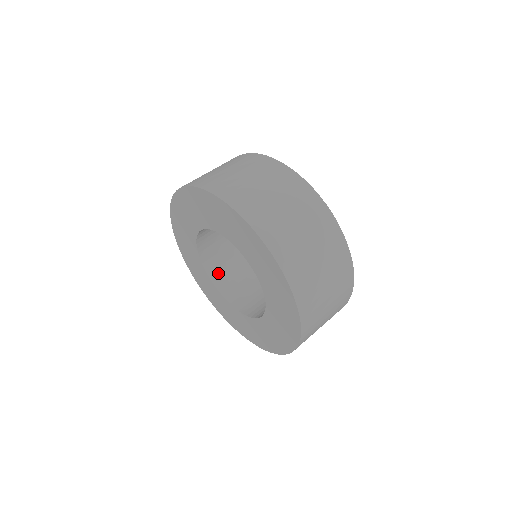
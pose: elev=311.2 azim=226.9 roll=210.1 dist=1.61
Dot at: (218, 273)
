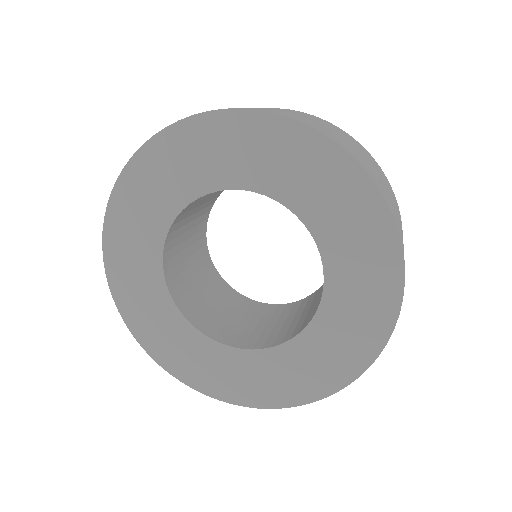
Dot at: (177, 286)
